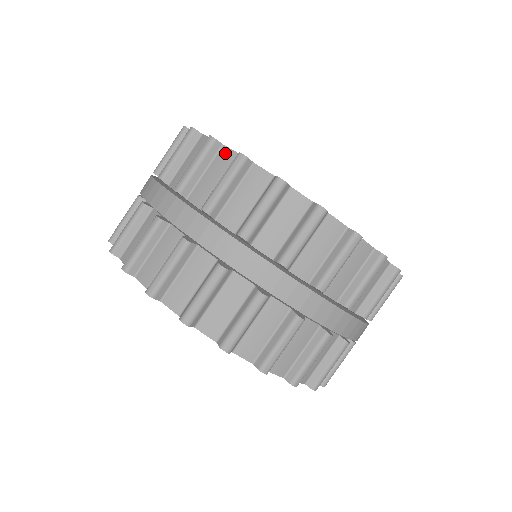
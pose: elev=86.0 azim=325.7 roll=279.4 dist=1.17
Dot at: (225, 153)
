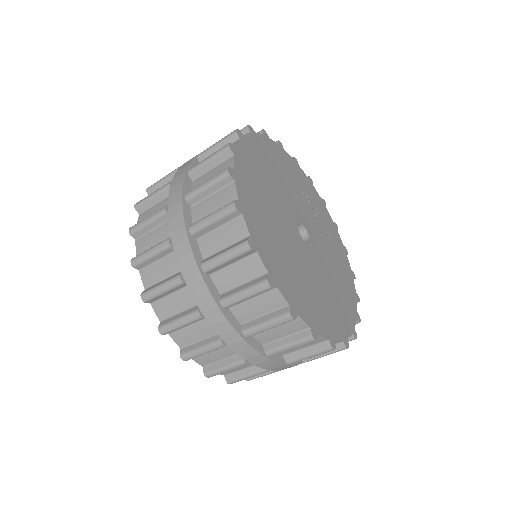
Dot at: (240, 224)
